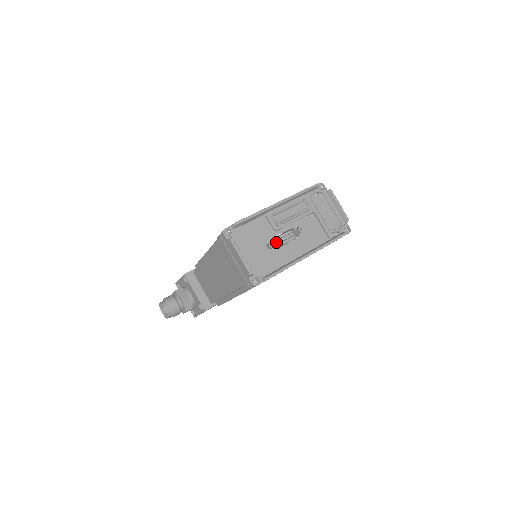
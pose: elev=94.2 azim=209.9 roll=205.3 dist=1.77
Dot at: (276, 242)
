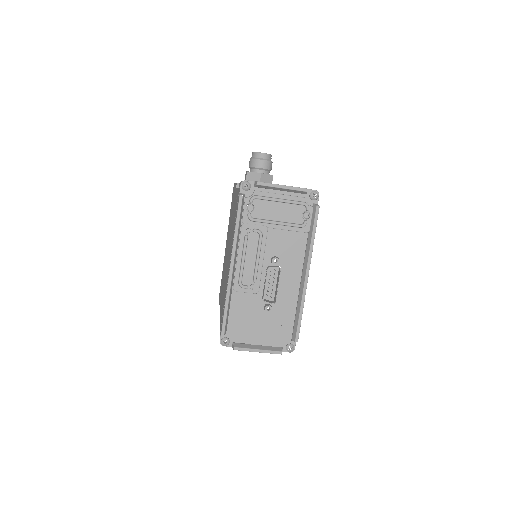
Dot at: (268, 293)
